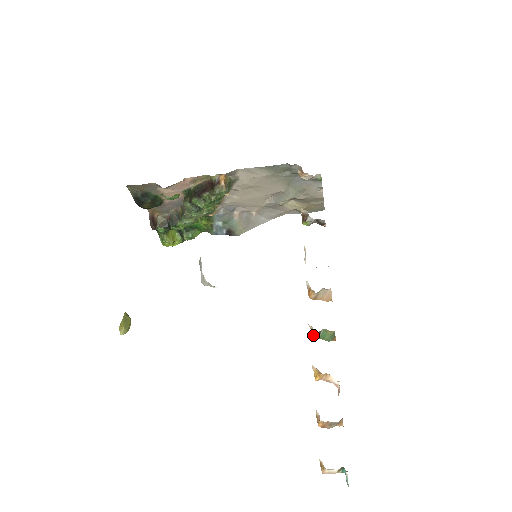
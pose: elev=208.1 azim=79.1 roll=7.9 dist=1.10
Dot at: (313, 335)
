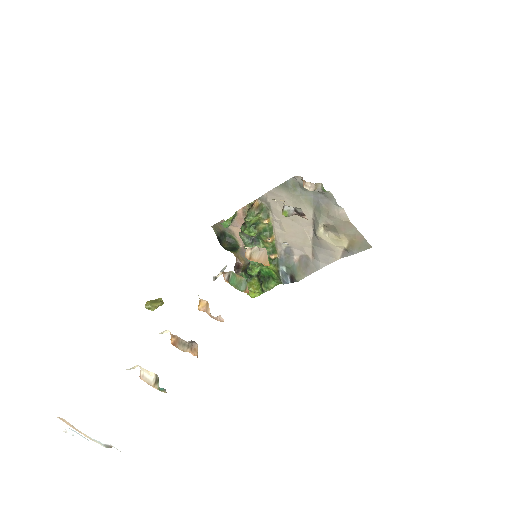
Dot at: (224, 279)
